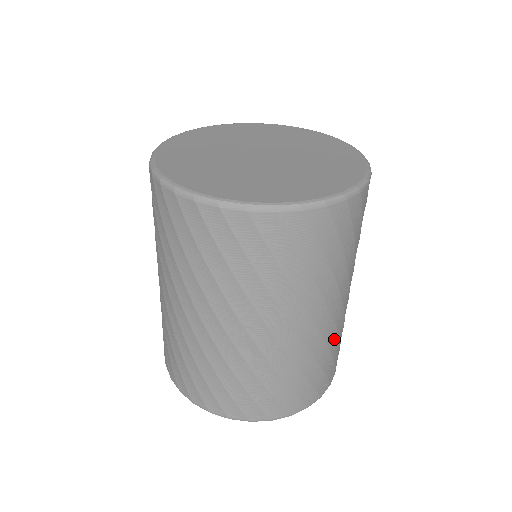
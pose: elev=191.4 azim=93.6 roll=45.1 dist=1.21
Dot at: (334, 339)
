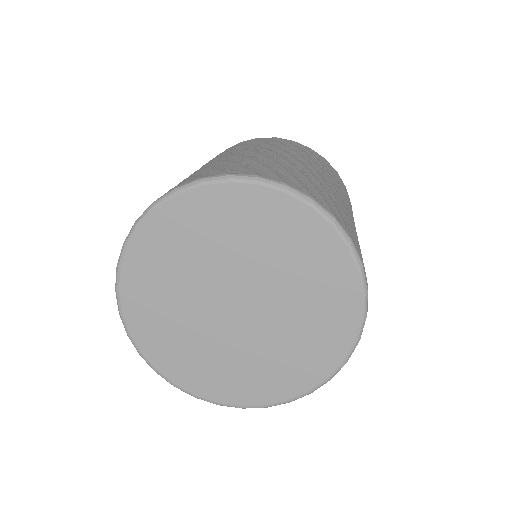
Dot at: occluded
